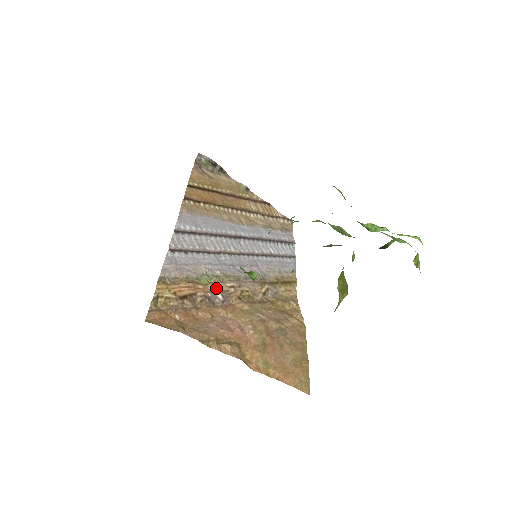
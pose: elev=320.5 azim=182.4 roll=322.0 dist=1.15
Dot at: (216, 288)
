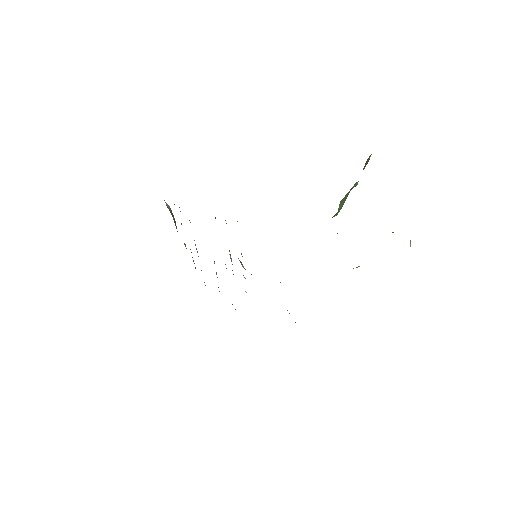
Dot at: occluded
